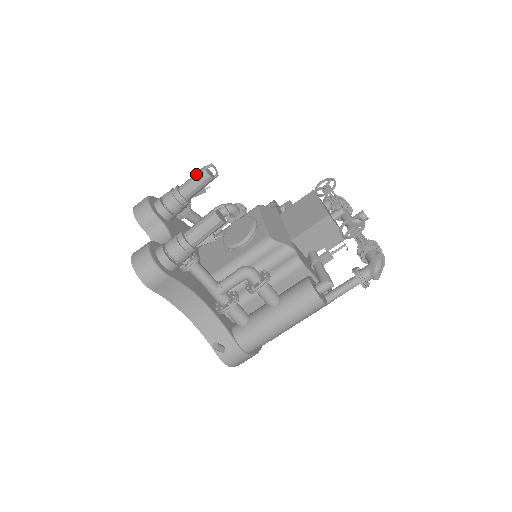
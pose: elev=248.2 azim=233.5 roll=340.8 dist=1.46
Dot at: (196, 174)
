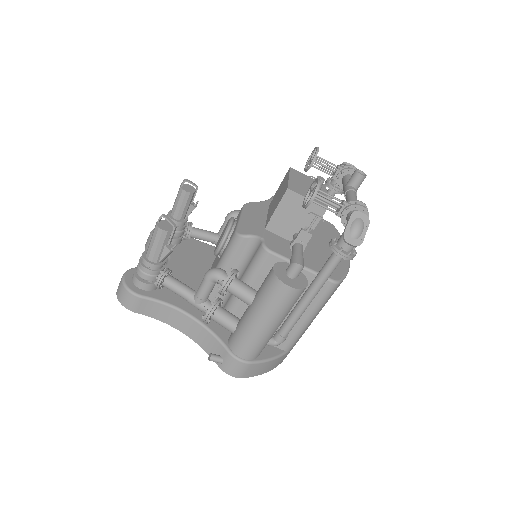
Dot at: (177, 194)
